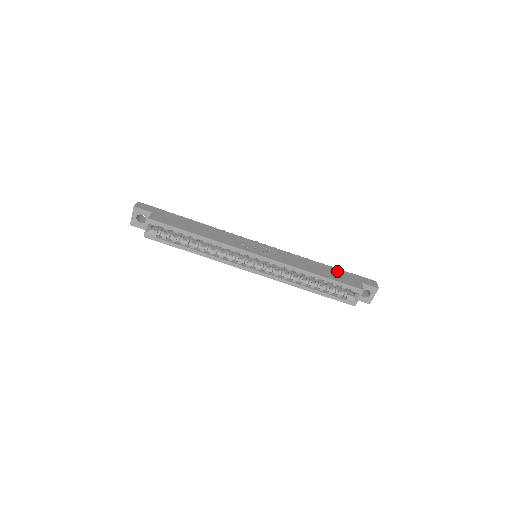
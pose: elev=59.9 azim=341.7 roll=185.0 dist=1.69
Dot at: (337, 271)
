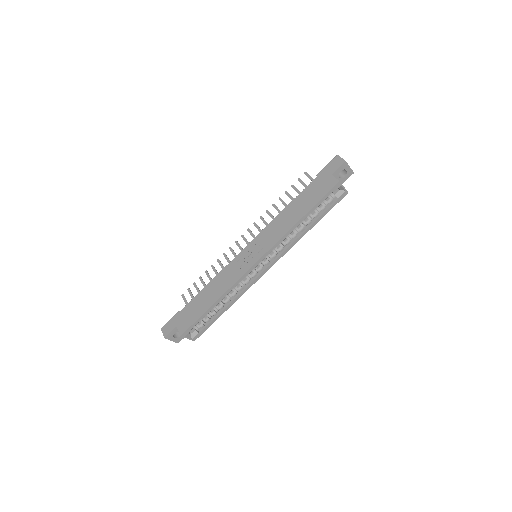
Dot at: (308, 191)
